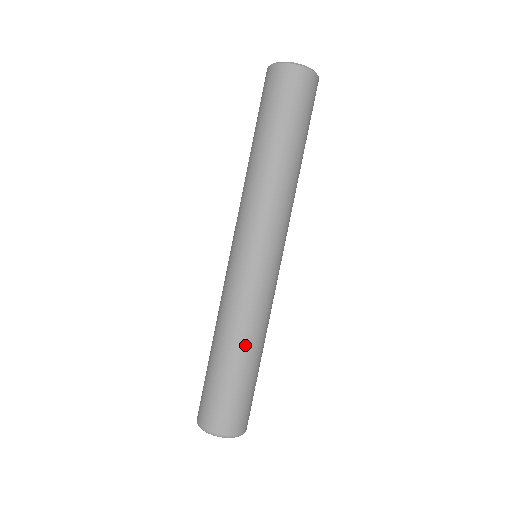
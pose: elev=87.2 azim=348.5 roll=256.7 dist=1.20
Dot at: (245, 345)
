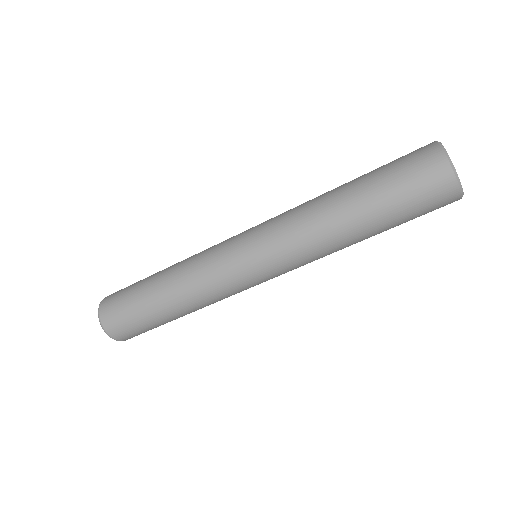
Dot at: (183, 309)
